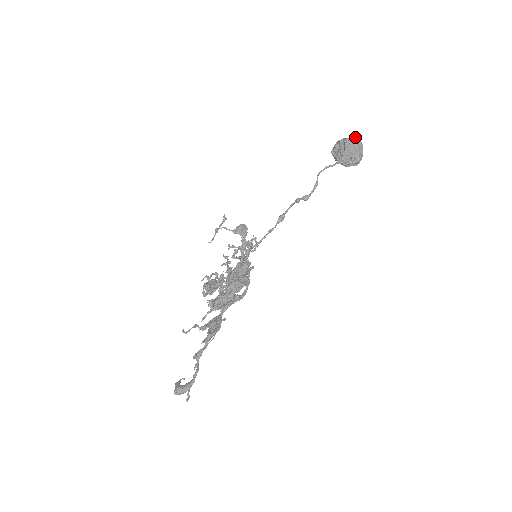
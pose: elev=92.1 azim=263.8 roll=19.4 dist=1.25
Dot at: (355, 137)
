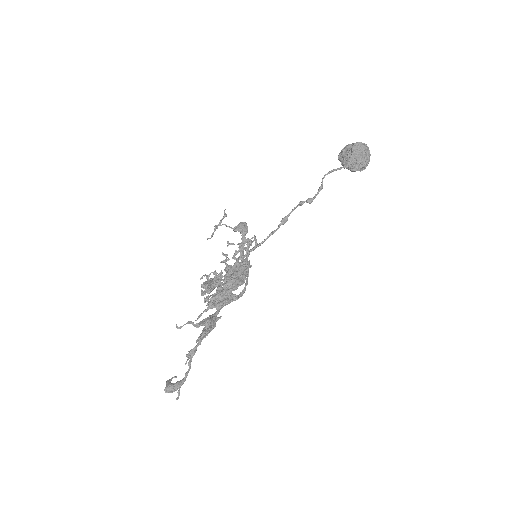
Dot at: occluded
